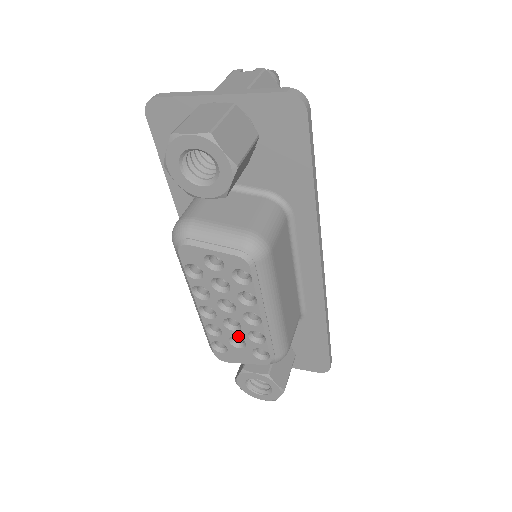
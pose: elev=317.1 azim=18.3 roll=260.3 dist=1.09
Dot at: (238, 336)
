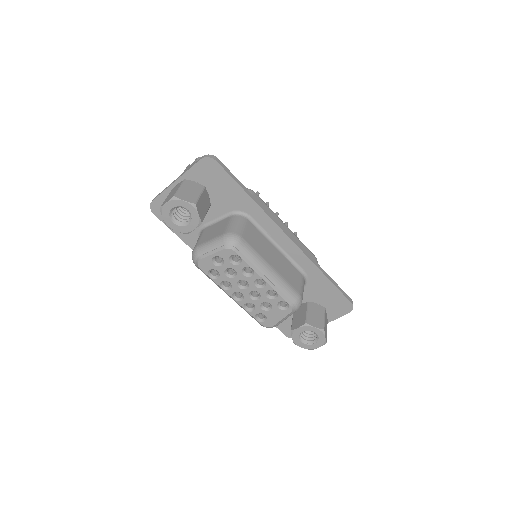
Dot at: (263, 301)
